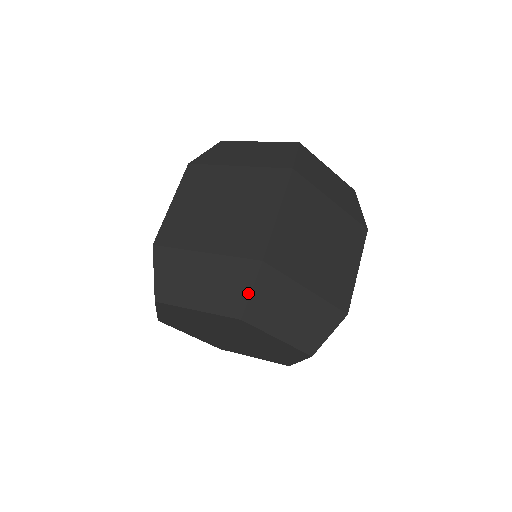
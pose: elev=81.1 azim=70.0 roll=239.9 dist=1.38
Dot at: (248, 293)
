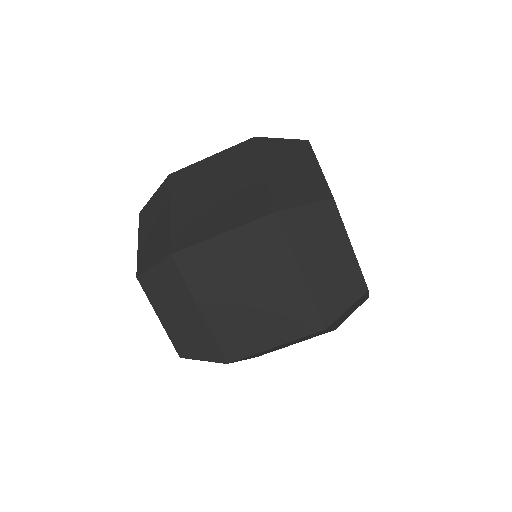
Dot at: (199, 359)
